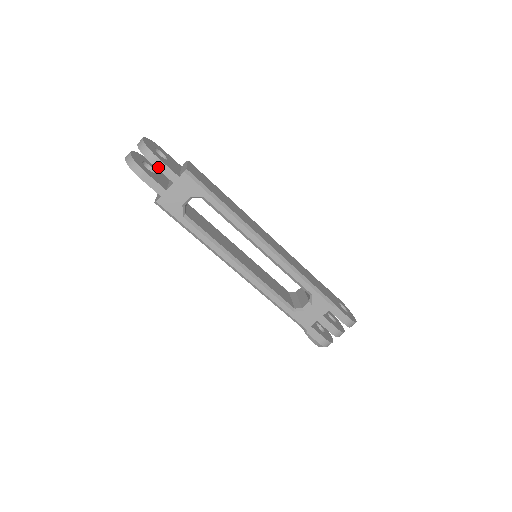
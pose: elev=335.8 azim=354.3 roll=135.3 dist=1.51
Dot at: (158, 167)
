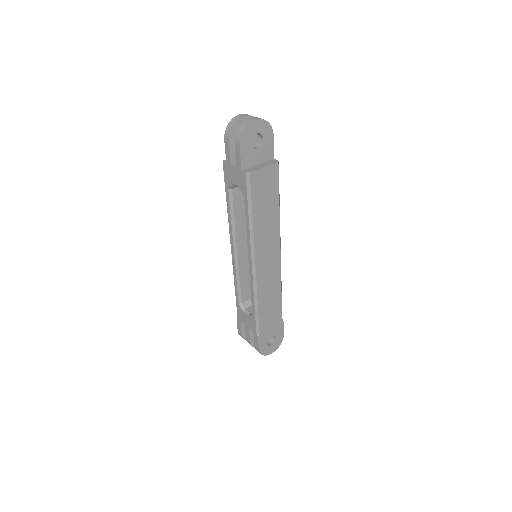
Dot at: (236, 150)
